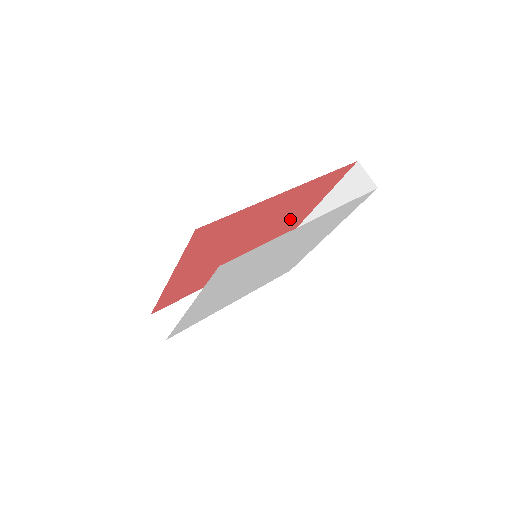
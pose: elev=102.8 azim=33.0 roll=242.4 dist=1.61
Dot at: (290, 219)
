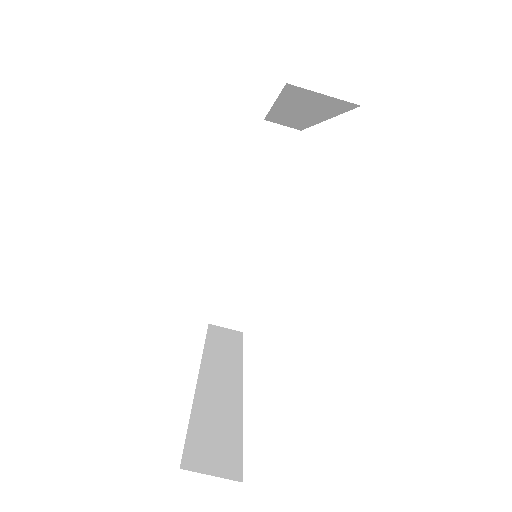
Dot at: occluded
